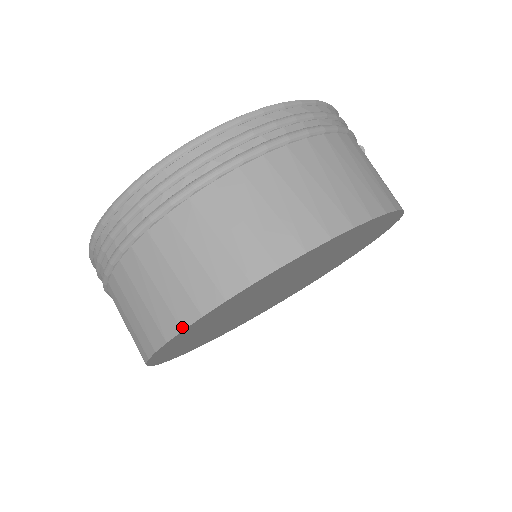
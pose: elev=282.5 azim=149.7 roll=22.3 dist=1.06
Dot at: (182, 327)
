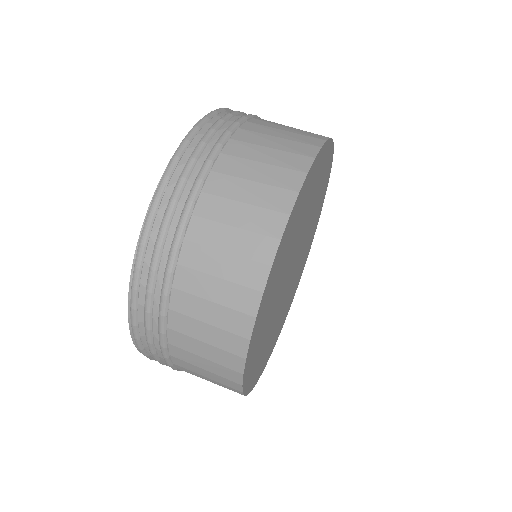
Dot at: (297, 190)
